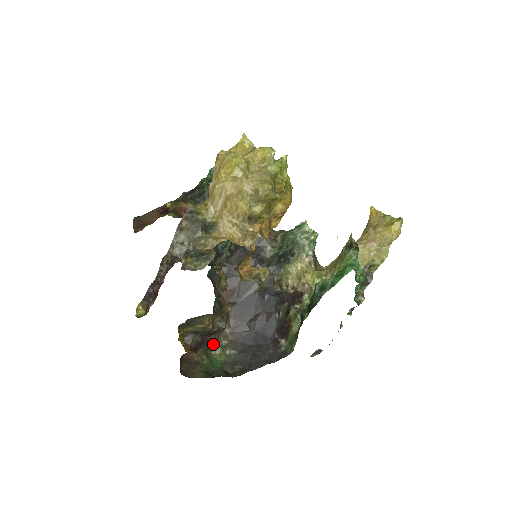
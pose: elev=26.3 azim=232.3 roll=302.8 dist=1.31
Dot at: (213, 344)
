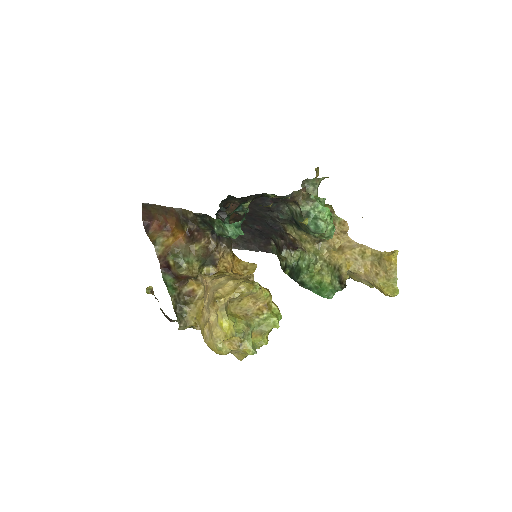
Dot at: occluded
